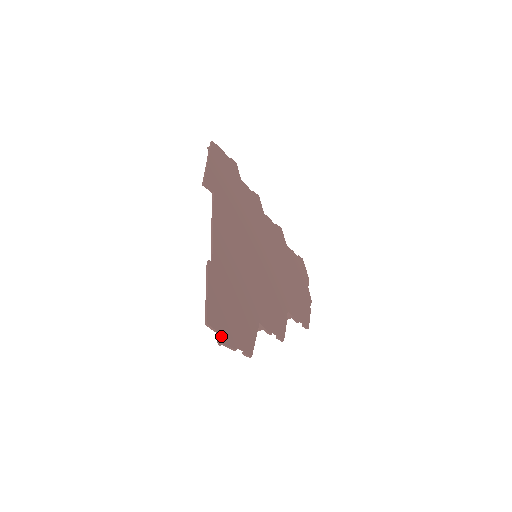
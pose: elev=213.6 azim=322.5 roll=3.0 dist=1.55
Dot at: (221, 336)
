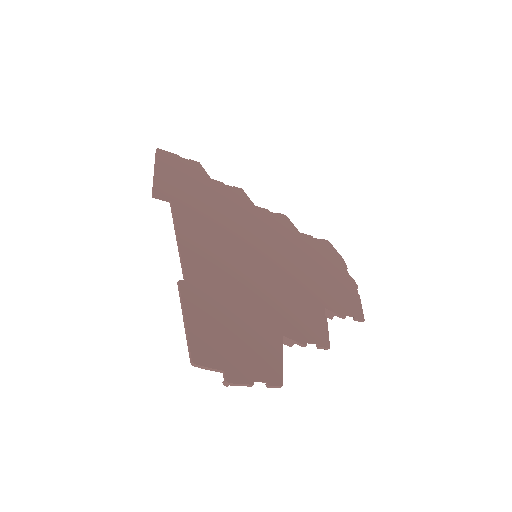
Dot at: (223, 373)
